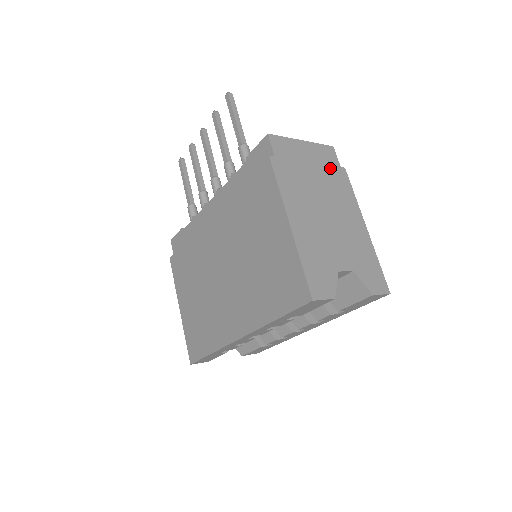
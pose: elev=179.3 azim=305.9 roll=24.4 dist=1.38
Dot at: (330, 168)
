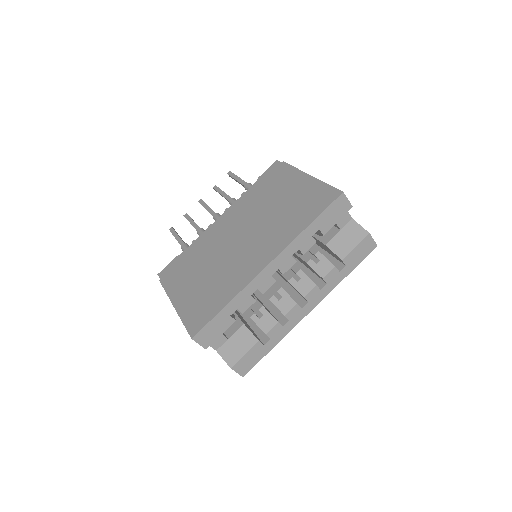
Dot at: occluded
